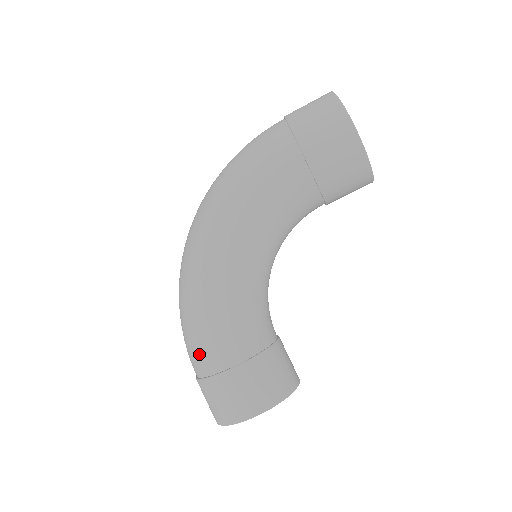
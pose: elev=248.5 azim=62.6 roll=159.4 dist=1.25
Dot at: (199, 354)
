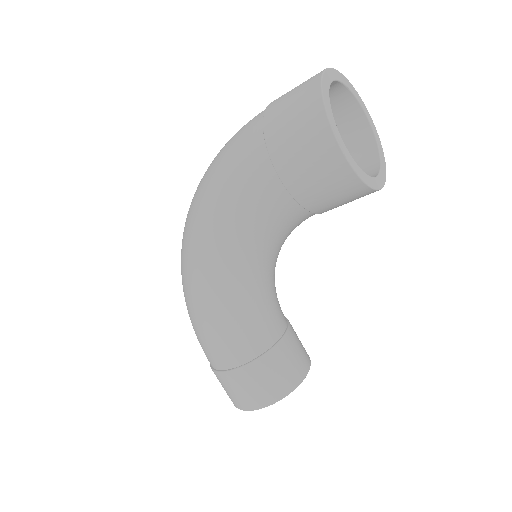
Dot at: (204, 350)
